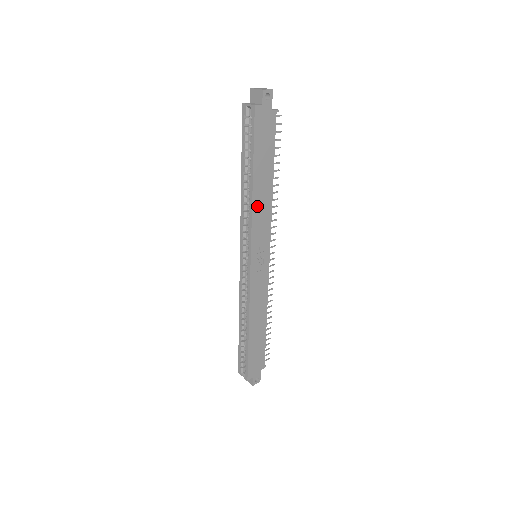
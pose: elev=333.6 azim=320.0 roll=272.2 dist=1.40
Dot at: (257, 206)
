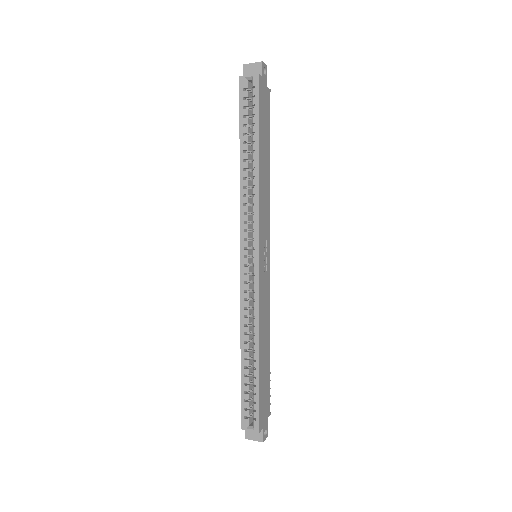
Dot at: (261, 188)
